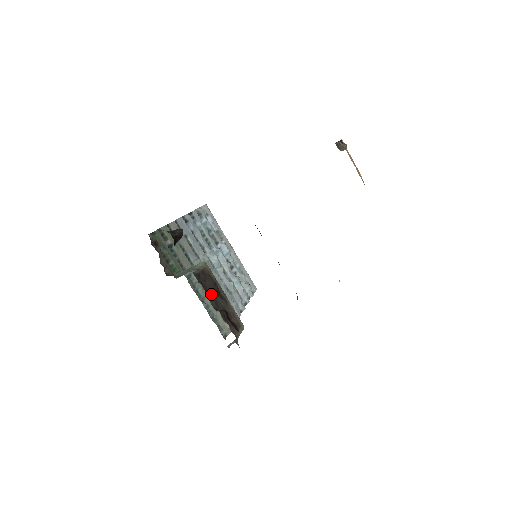
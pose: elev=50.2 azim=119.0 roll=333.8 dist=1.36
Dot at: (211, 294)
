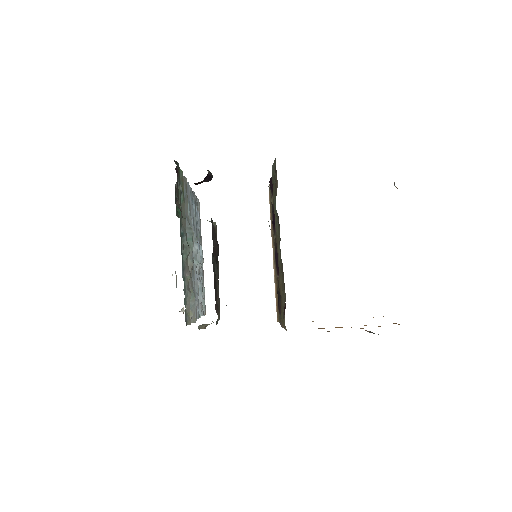
Dot at: (213, 255)
